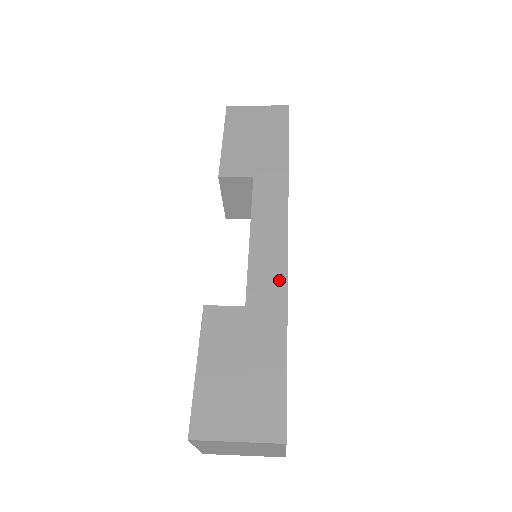
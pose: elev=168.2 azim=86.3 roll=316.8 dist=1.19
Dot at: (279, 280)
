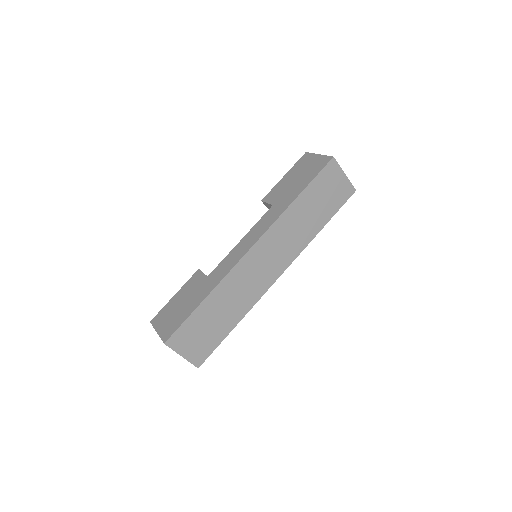
Dot at: (227, 269)
